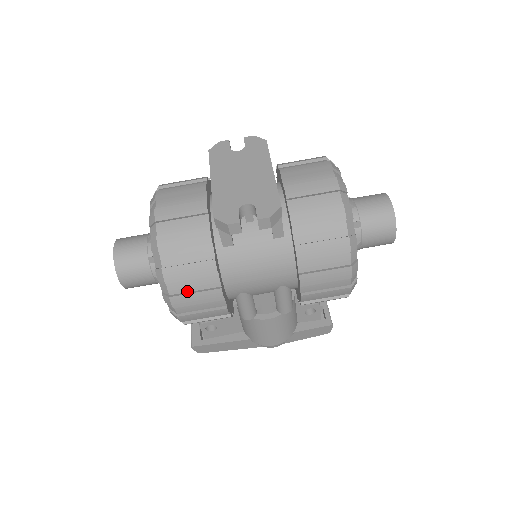
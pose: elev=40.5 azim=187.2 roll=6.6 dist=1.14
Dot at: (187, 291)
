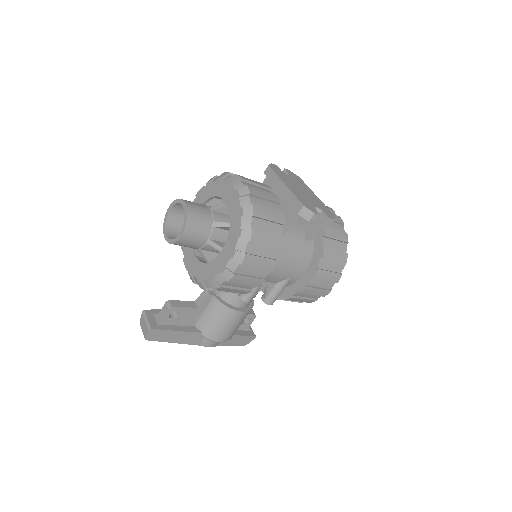
Dot at: (256, 254)
